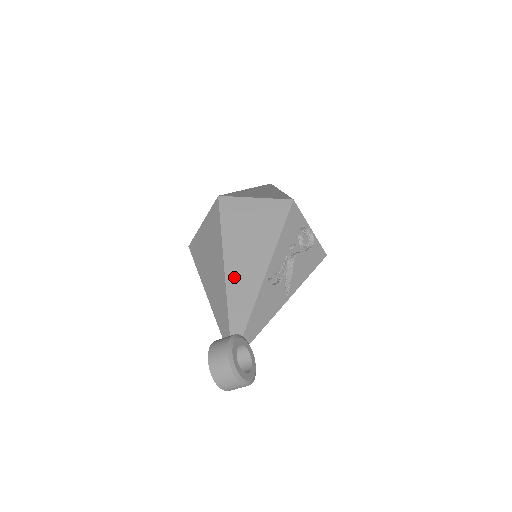
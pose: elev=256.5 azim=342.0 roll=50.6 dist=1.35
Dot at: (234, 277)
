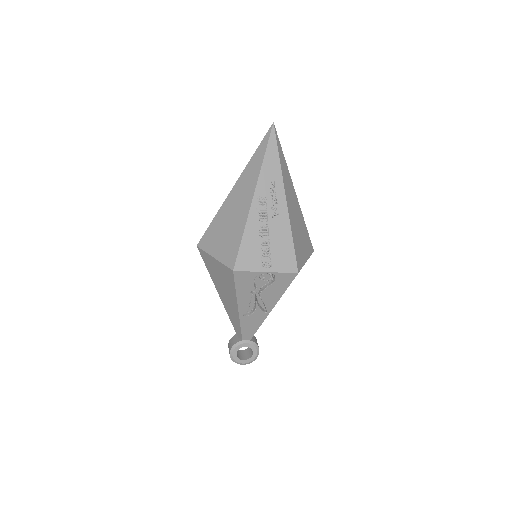
Dot at: (227, 308)
